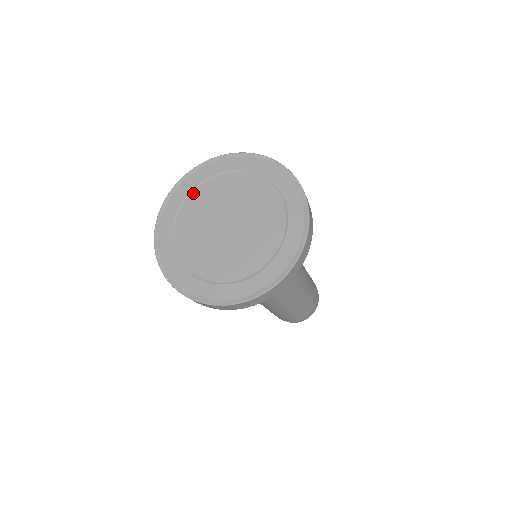
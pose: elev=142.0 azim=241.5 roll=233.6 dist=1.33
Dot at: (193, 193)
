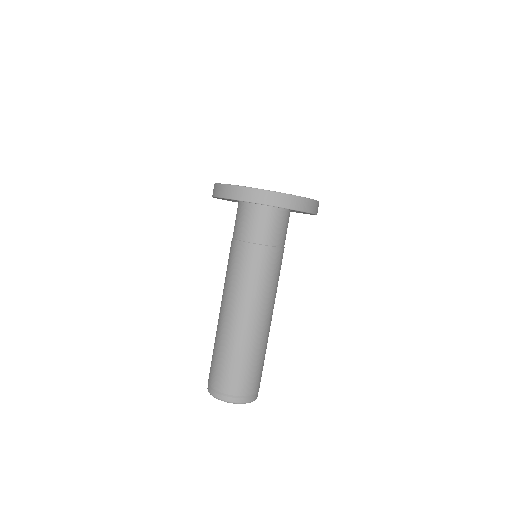
Dot at: occluded
